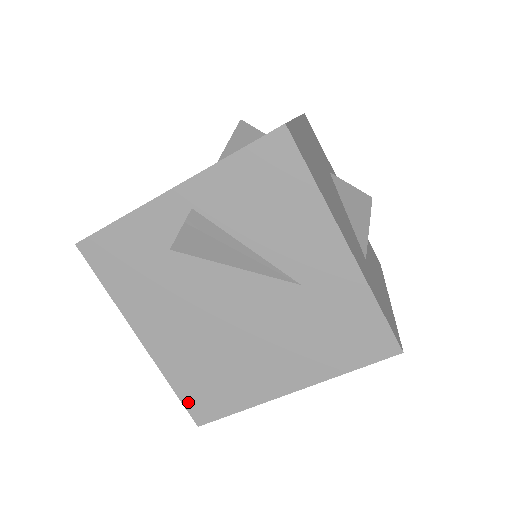
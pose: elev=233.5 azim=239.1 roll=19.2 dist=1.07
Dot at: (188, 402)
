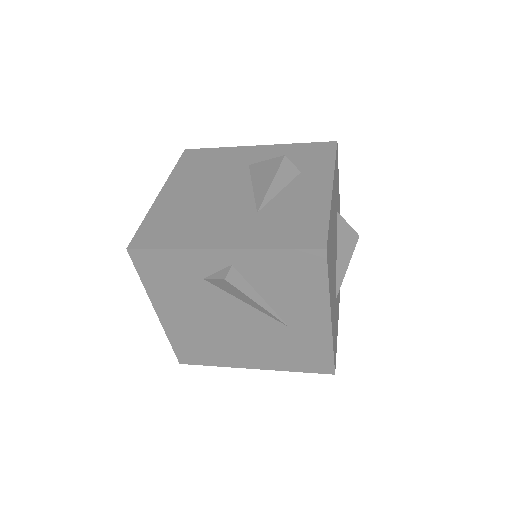
Dot at: (178, 352)
